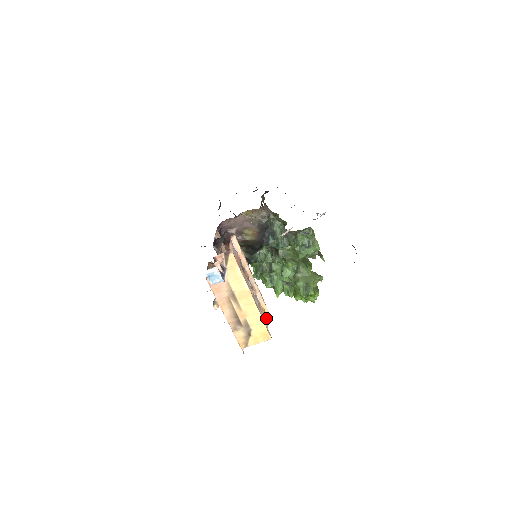
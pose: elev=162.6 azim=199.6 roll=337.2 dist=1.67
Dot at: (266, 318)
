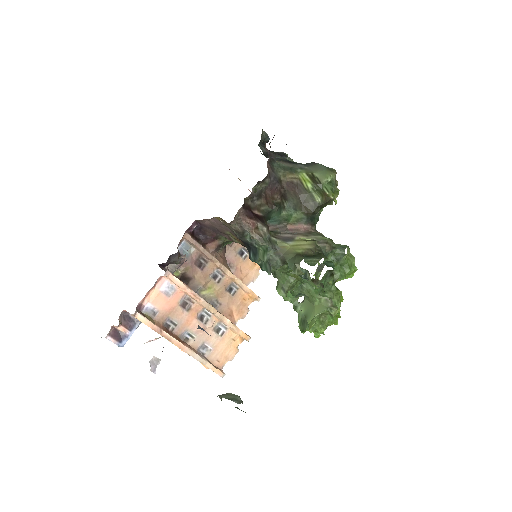
Dot at: (238, 343)
